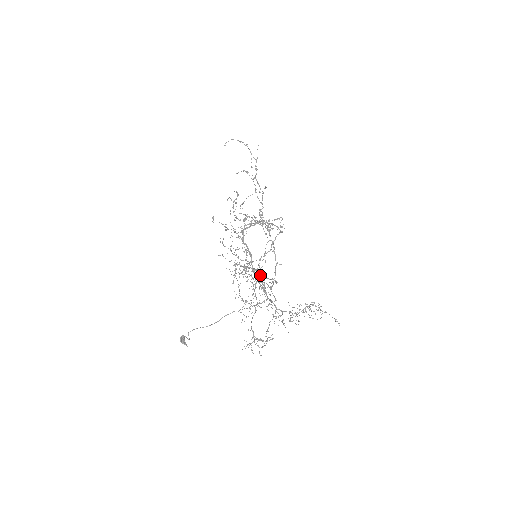
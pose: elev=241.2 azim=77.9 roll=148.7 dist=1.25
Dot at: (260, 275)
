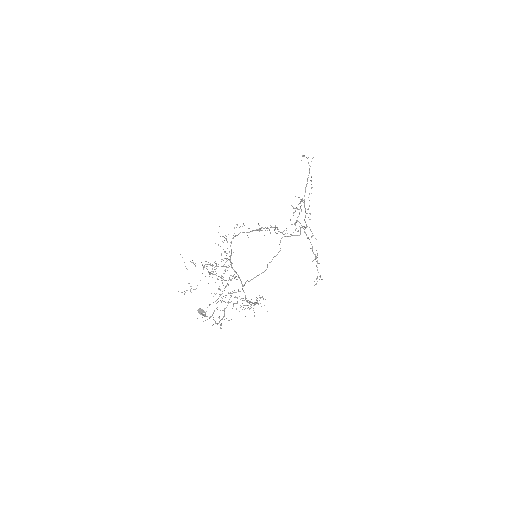
Dot at: occluded
